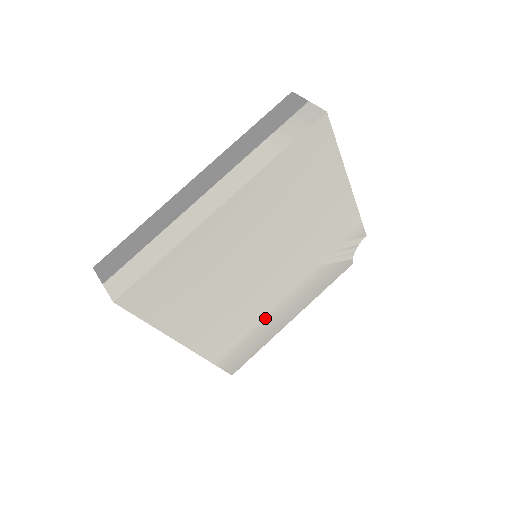
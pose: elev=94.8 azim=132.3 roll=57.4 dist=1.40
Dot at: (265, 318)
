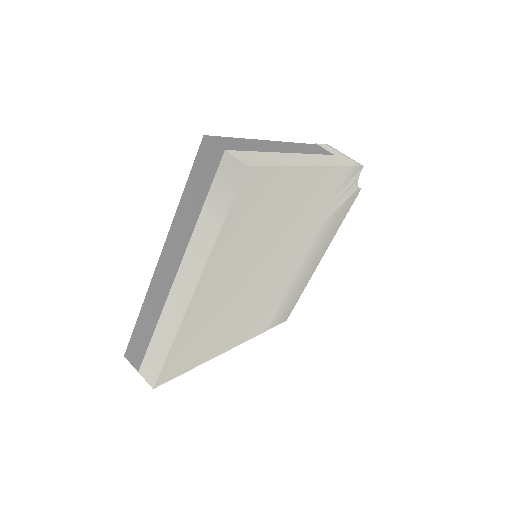
Dot at: (292, 283)
